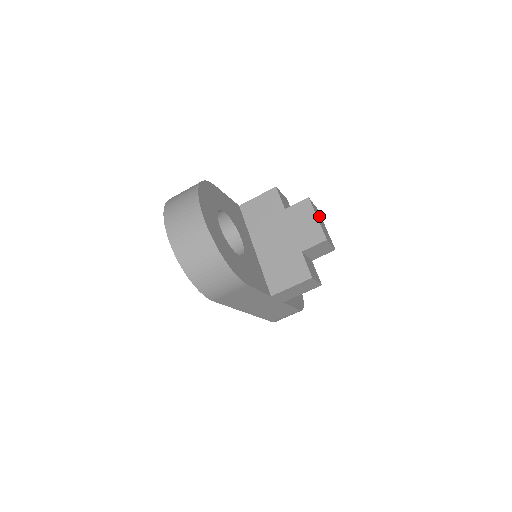
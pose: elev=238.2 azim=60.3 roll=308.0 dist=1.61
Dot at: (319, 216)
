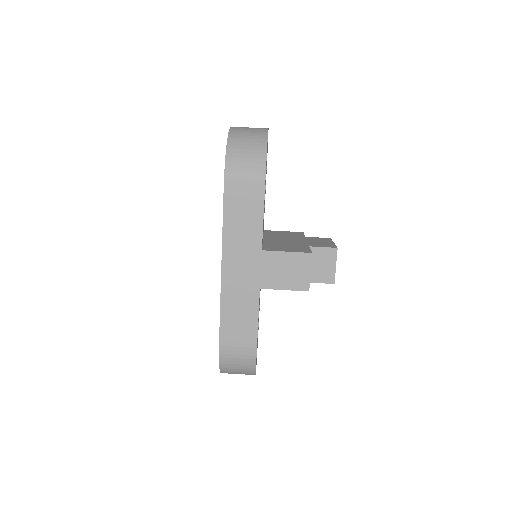
Dot at: occluded
